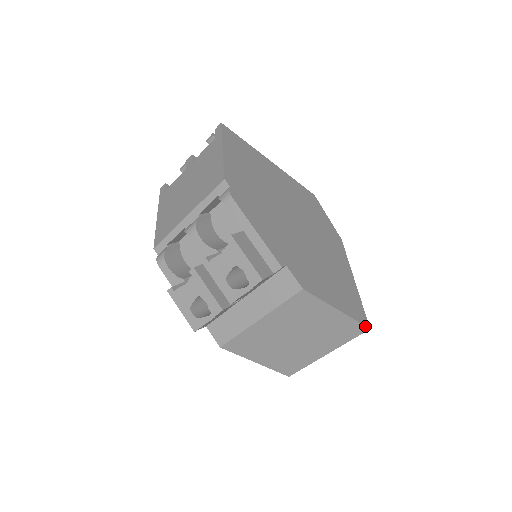
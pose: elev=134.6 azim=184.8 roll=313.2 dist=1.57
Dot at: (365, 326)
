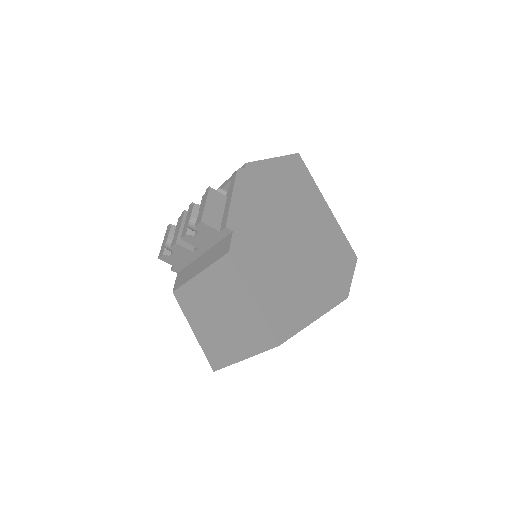
Dot at: (275, 338)
